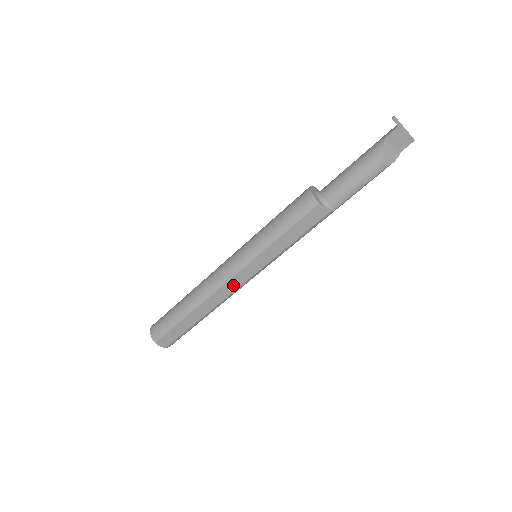
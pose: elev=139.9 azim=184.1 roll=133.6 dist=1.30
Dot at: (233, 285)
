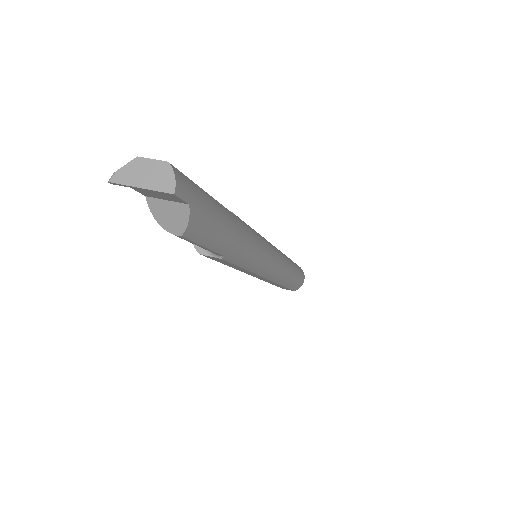
Dot at: (262, 278)
